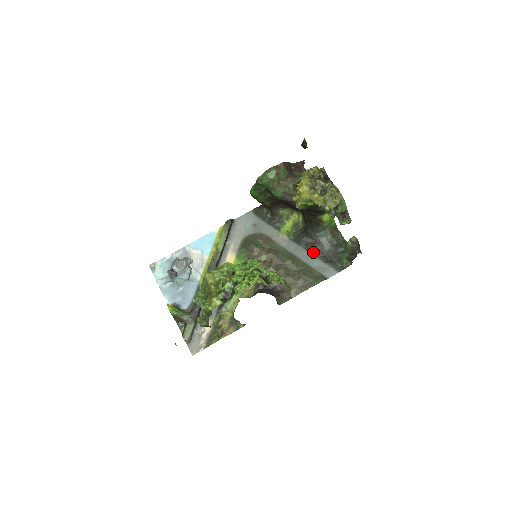
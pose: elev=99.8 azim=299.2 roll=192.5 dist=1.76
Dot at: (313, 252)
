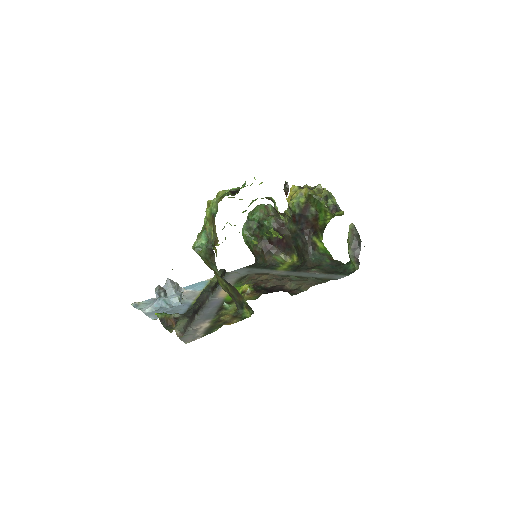
Dot at: (315, 270)
